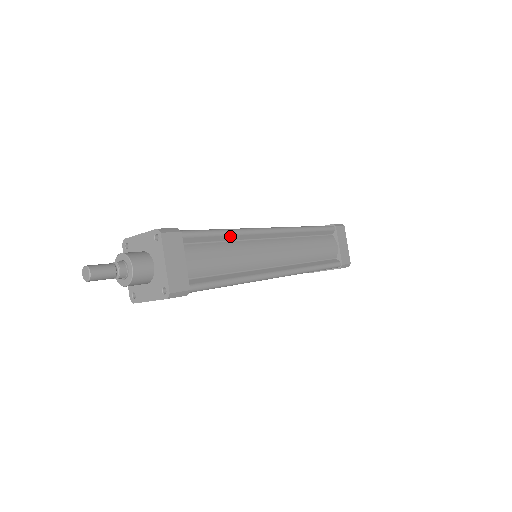
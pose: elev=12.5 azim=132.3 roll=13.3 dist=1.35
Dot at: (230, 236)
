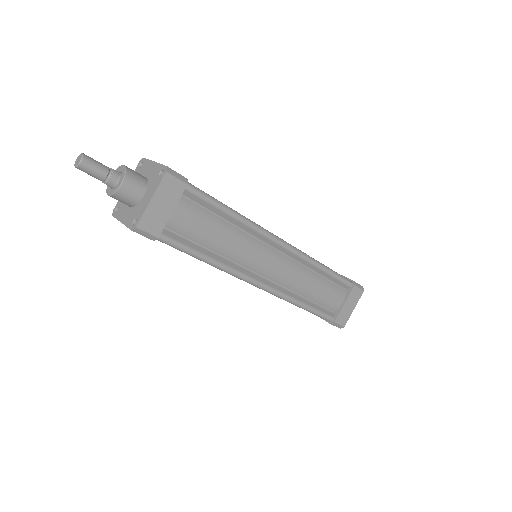
Dot at: (236, 220)
